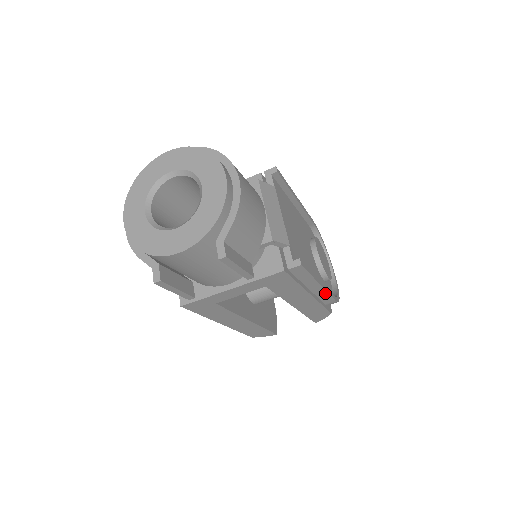
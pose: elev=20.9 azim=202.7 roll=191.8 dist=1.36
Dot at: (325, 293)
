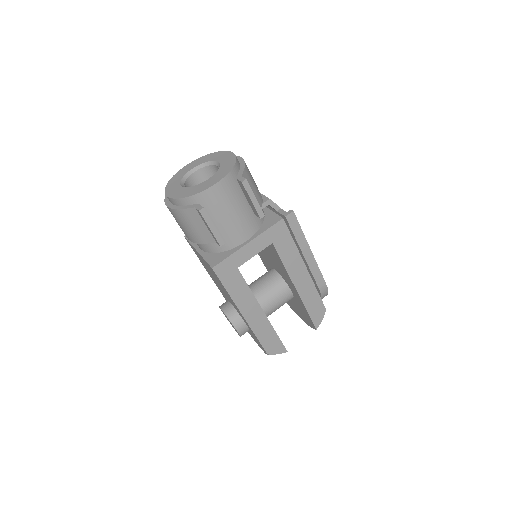
Dot at: (316, 265)
